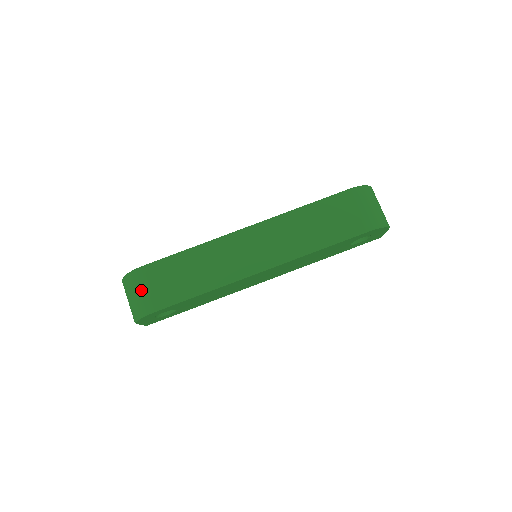
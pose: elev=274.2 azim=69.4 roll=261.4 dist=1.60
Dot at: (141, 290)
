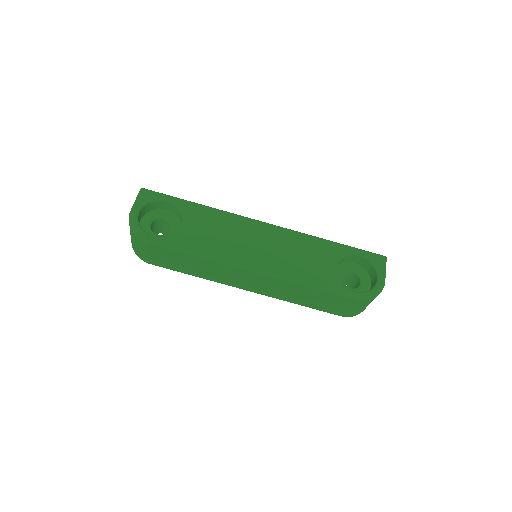
Dot at: (143, 250)
